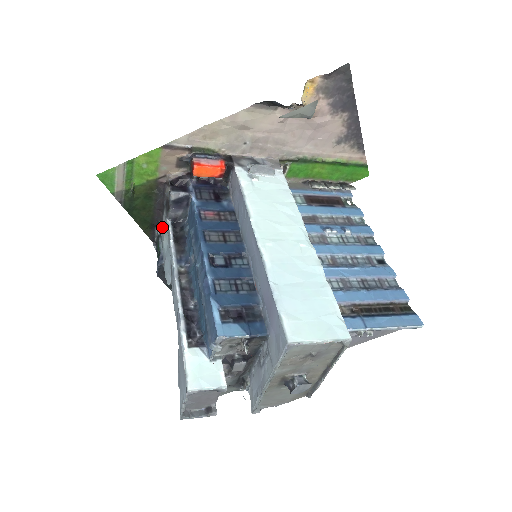
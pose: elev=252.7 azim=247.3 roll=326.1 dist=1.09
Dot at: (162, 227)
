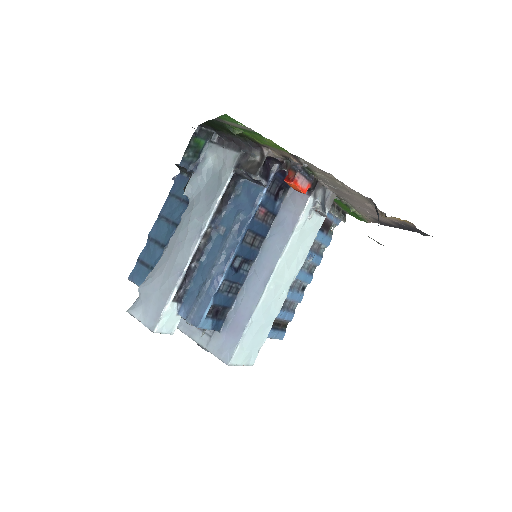
Dot at: (221, 146)
